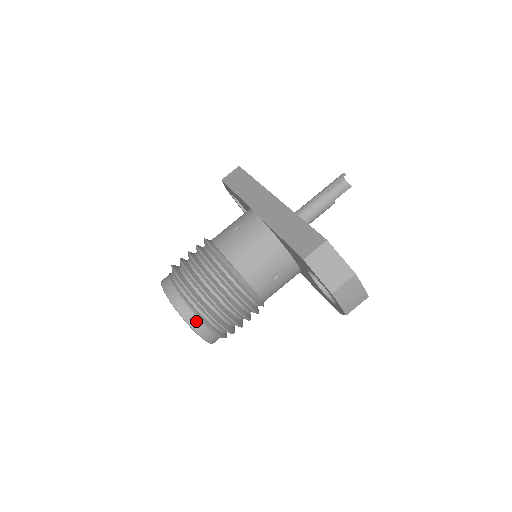
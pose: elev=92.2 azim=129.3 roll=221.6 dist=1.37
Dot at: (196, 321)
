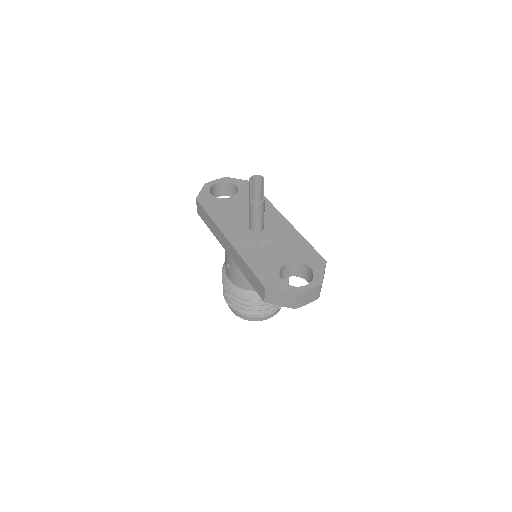
Dot at: (258, 318)
